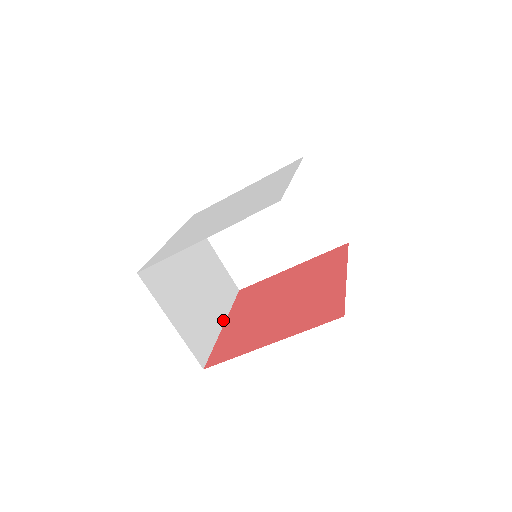
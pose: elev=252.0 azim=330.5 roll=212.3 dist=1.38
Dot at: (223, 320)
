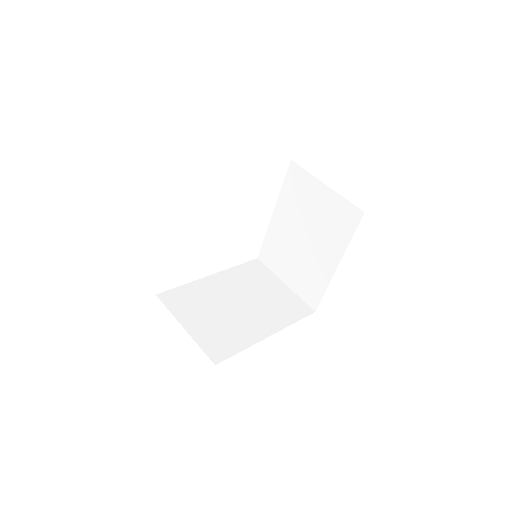
Dot at: (271, 333)
